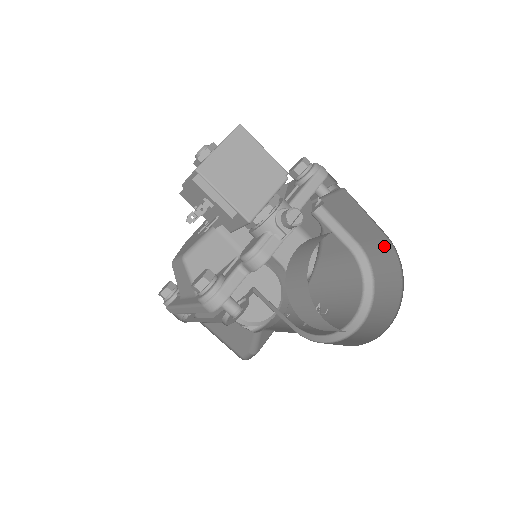
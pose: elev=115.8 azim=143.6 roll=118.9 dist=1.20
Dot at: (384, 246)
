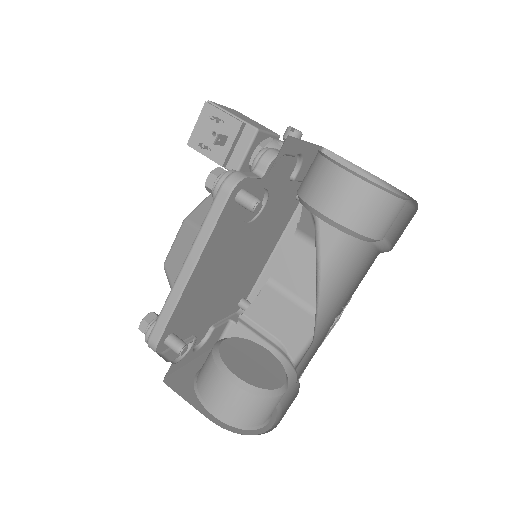
Dot at: occluded
